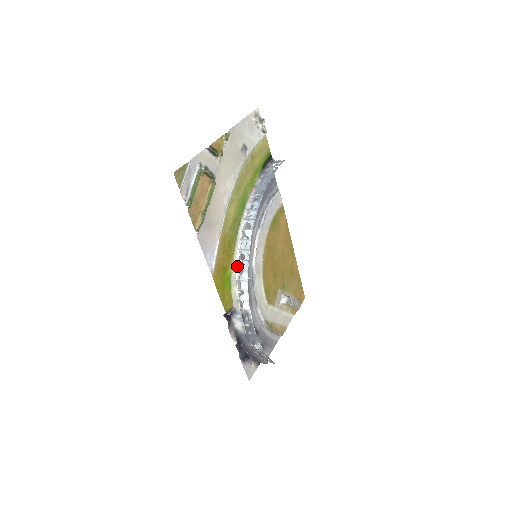
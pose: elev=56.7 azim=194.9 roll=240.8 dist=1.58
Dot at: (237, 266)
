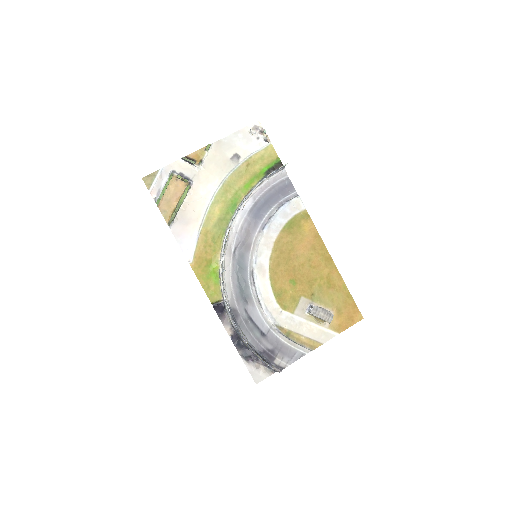
Dot at: (222, 261)
